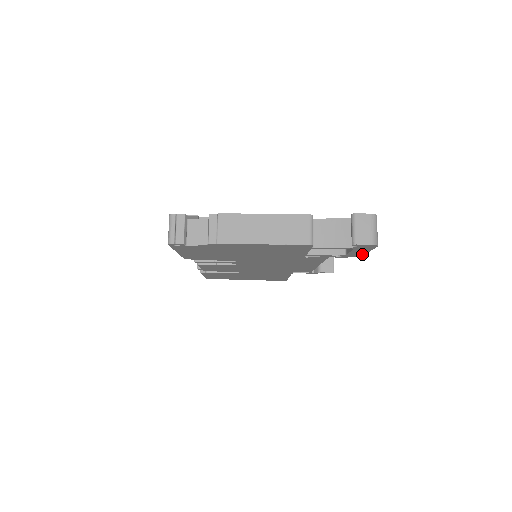
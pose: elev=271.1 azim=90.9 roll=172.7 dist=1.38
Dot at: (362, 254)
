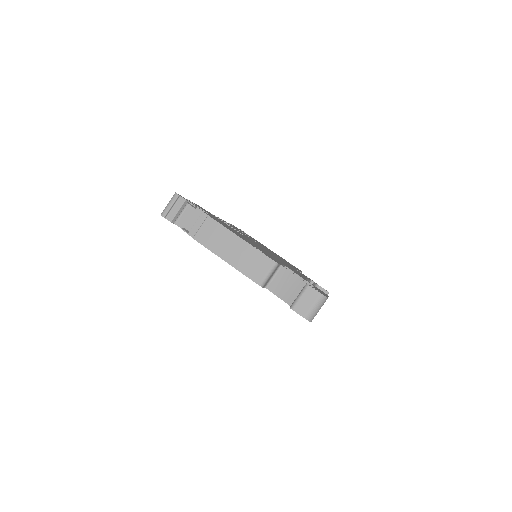
Dot at: occluded
